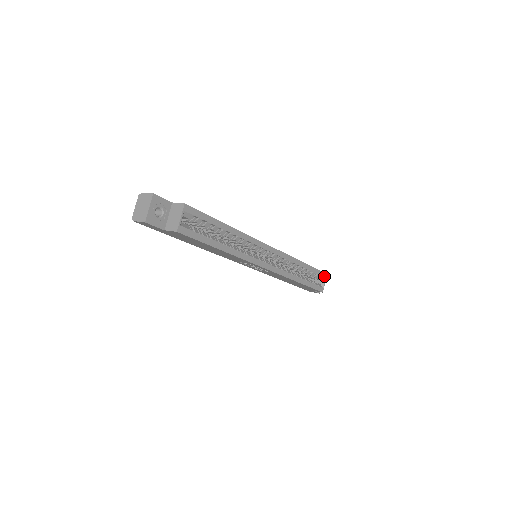
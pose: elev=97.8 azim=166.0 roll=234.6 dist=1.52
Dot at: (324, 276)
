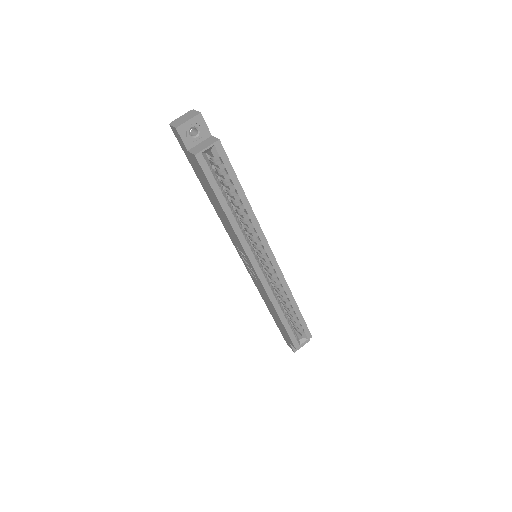
Dot at: (308, 335)
